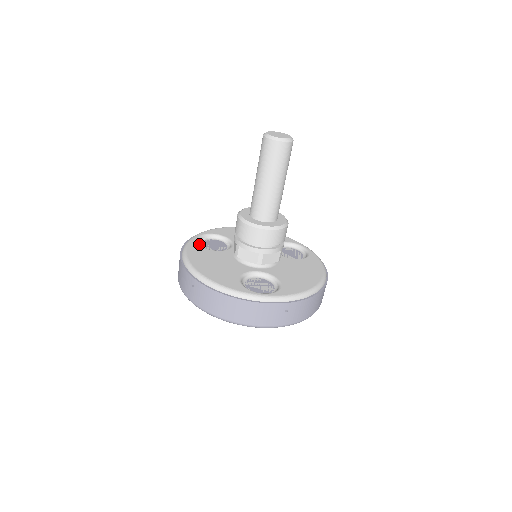
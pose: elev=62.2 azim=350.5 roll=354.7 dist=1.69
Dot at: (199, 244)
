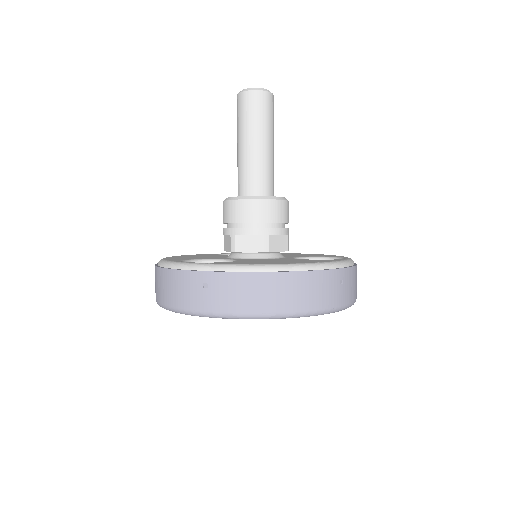
Dot at: occluded
